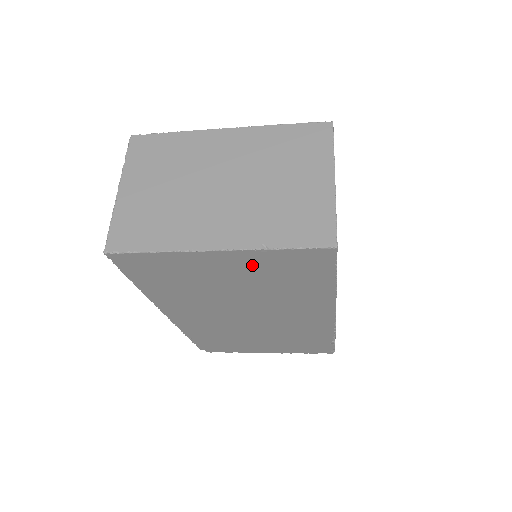
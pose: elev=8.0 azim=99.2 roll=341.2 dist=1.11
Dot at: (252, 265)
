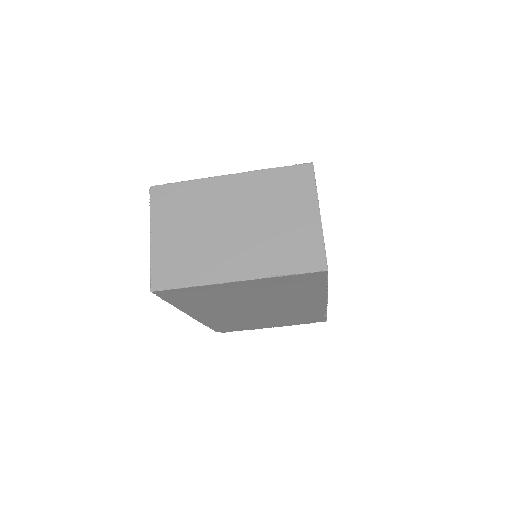
Dot at: (264, 285)
